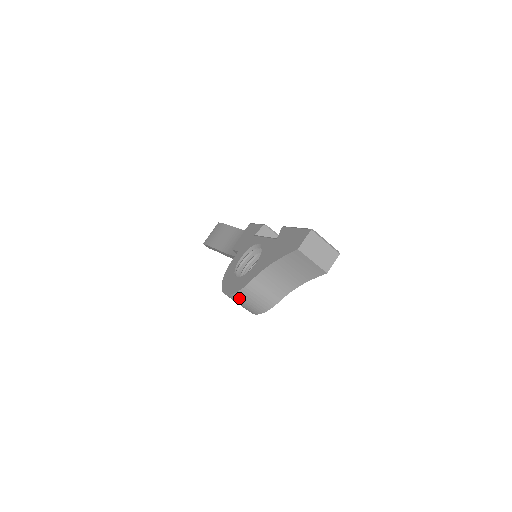
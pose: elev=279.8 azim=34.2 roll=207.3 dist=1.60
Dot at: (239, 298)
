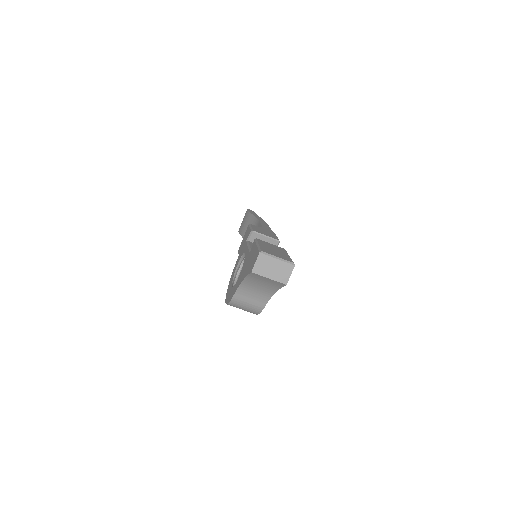
Dot at: (234, 306)
